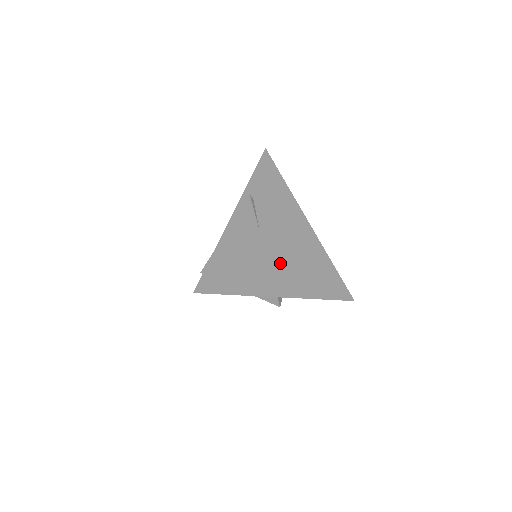
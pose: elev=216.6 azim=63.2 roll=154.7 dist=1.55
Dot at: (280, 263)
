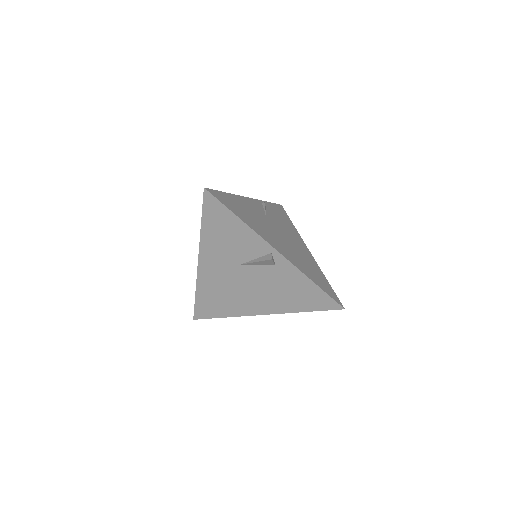
Dot at: (279, 239)
